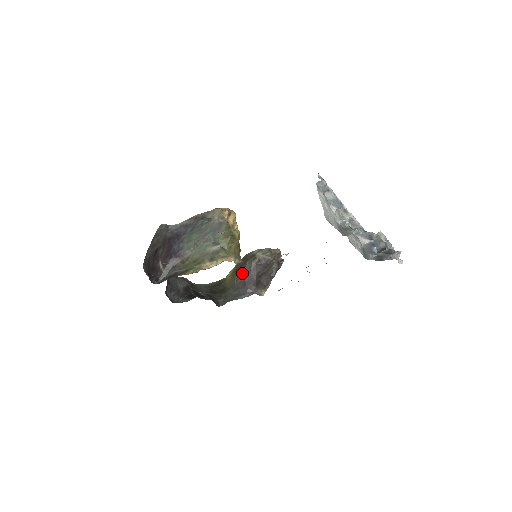
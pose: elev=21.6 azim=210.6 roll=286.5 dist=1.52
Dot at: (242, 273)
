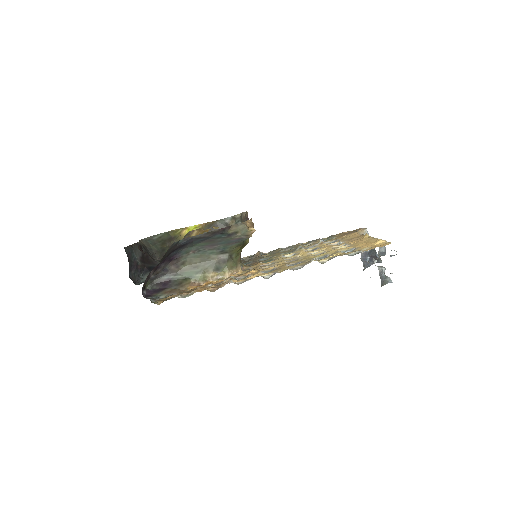
Dot at: occluded
